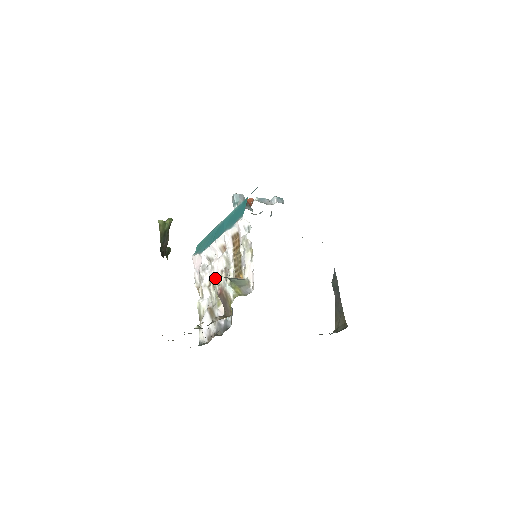
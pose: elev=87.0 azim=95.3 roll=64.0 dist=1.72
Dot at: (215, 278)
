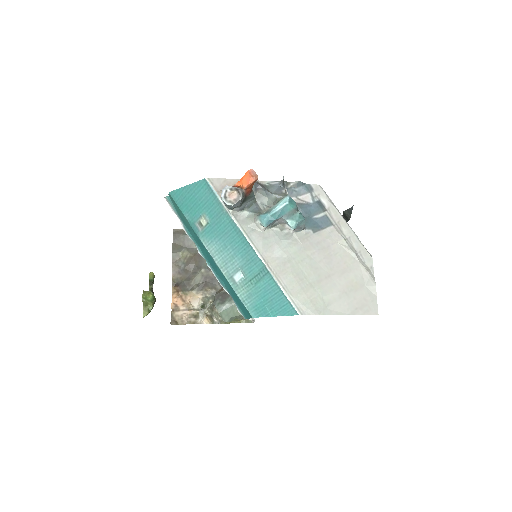
Dot at: occluded
